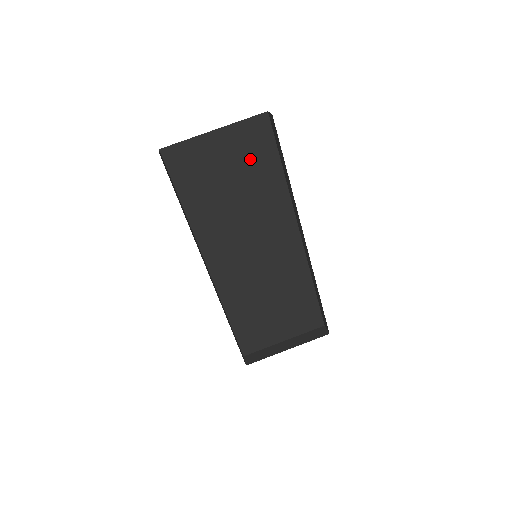
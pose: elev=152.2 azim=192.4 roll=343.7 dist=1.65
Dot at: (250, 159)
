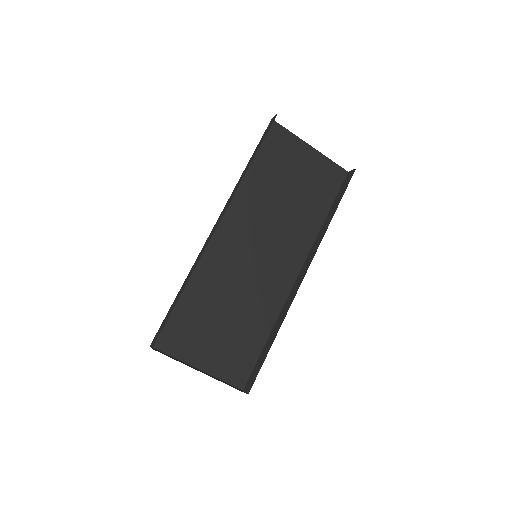
Dot at: (314, 186)
